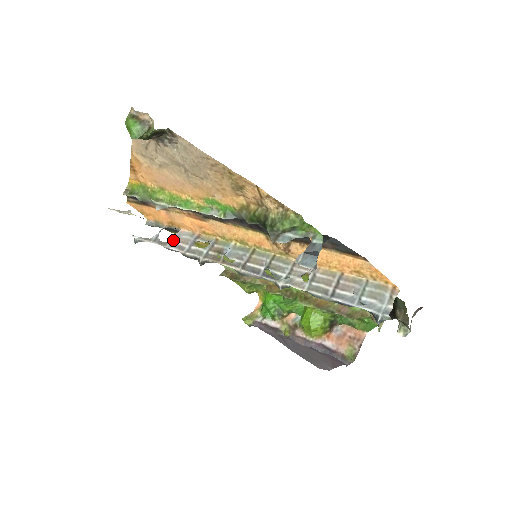
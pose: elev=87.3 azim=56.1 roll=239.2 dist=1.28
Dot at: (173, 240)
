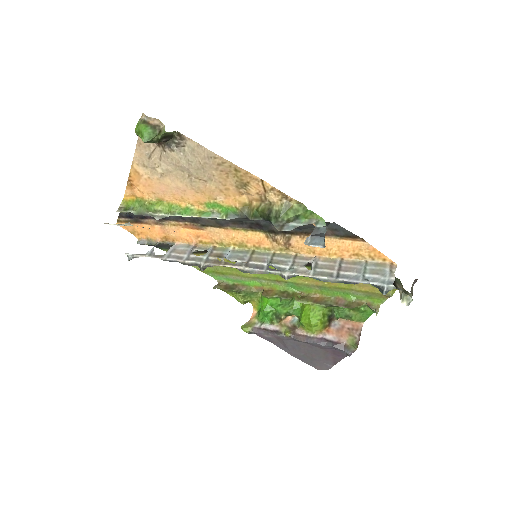
Dot at: (170, 252)
